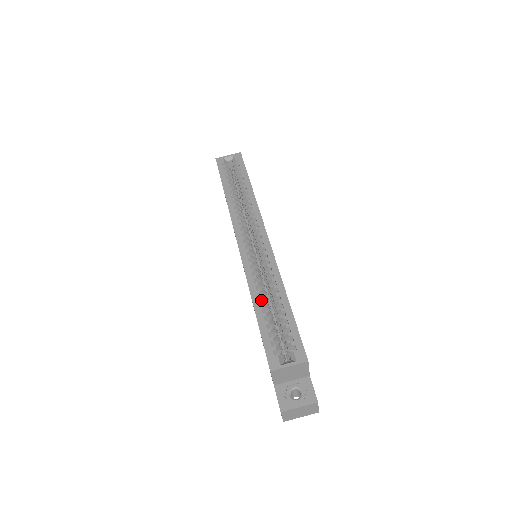
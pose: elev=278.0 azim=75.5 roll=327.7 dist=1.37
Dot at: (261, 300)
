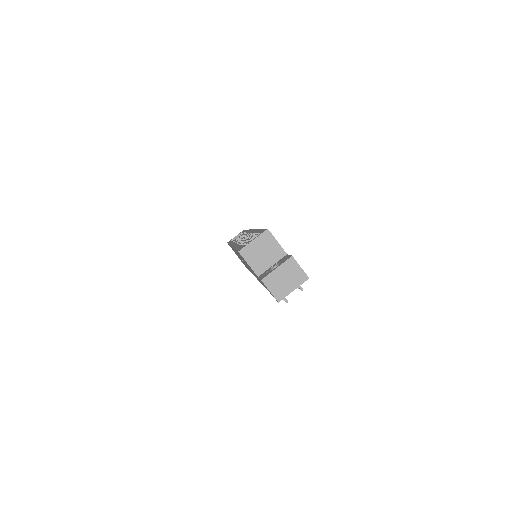
Dot at: occluded
